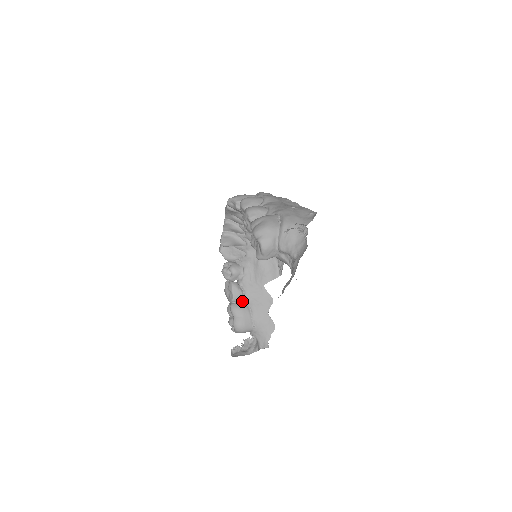
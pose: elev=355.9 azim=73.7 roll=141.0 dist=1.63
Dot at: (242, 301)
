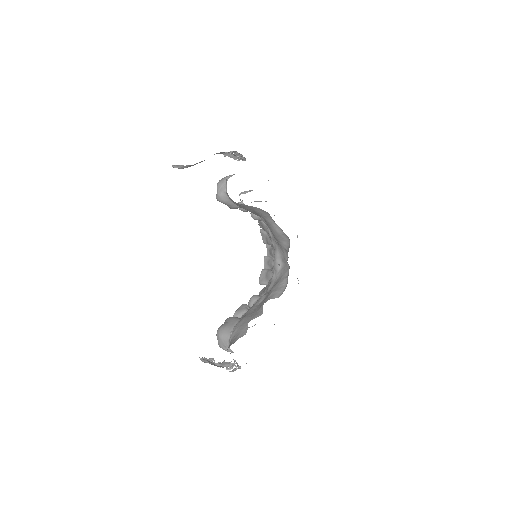
Dot at: (241, 317)
